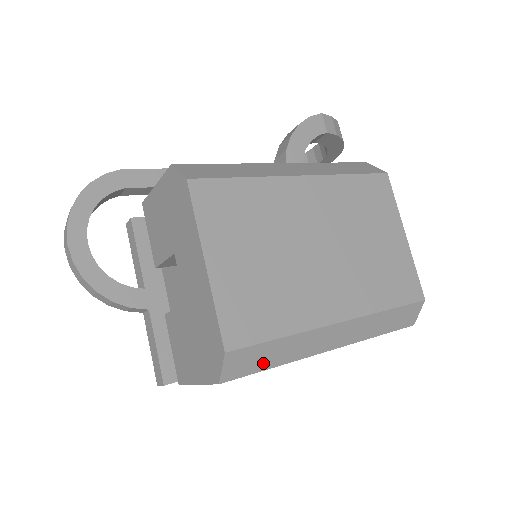
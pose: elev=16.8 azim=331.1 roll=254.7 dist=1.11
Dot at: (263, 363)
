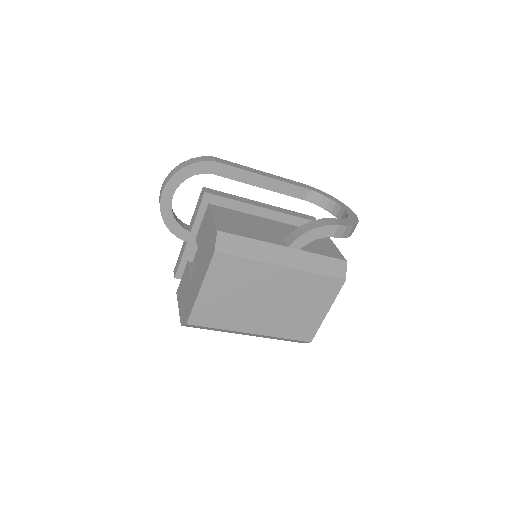
Dot at: (205, 328)
